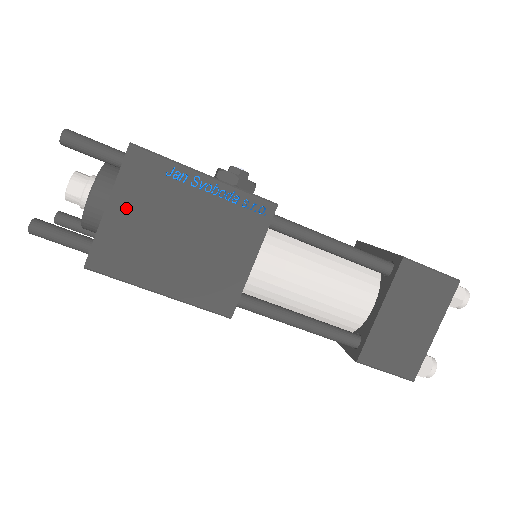
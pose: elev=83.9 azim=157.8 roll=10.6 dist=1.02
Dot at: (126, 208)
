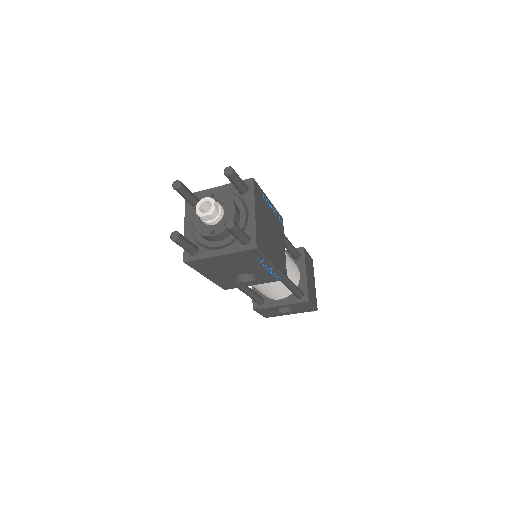
Dot at: (259, 214)
